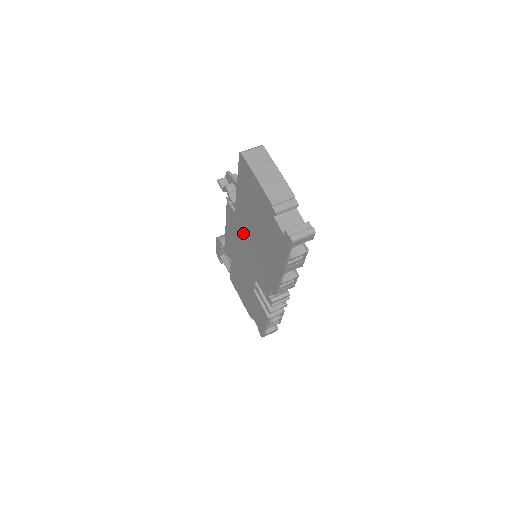
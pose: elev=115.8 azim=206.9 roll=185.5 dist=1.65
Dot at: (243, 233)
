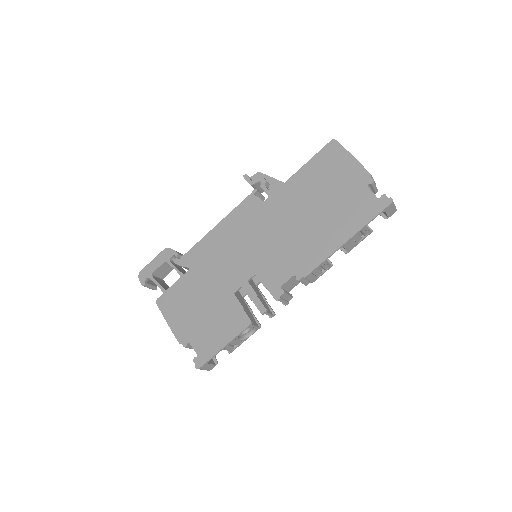
Dot at: (268, 221)
